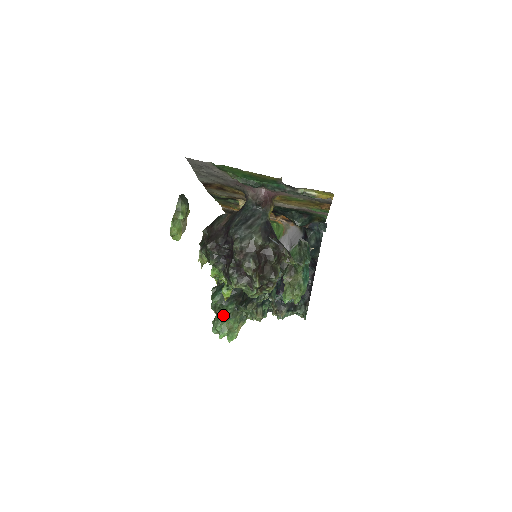
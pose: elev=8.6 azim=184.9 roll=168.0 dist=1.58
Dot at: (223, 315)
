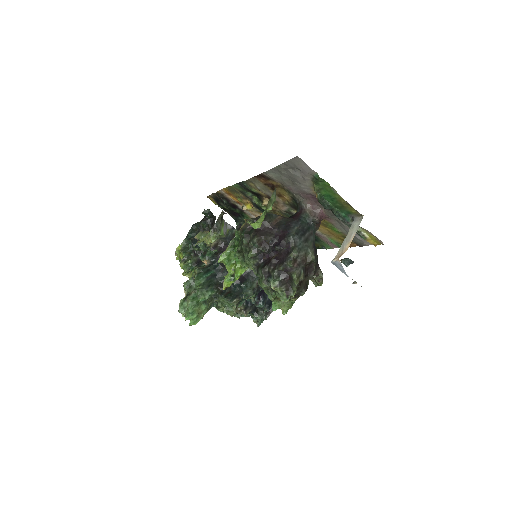
Dot at: (199, 298)
